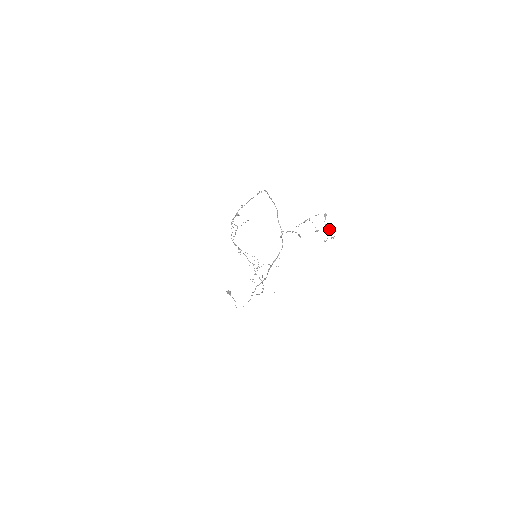
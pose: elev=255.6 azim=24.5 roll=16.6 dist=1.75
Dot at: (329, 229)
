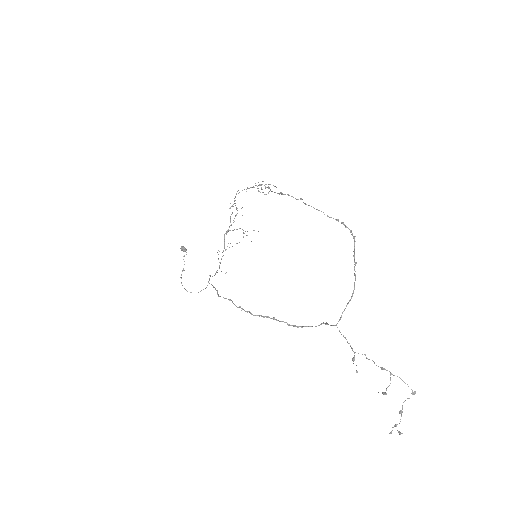
Dot at: occluded
